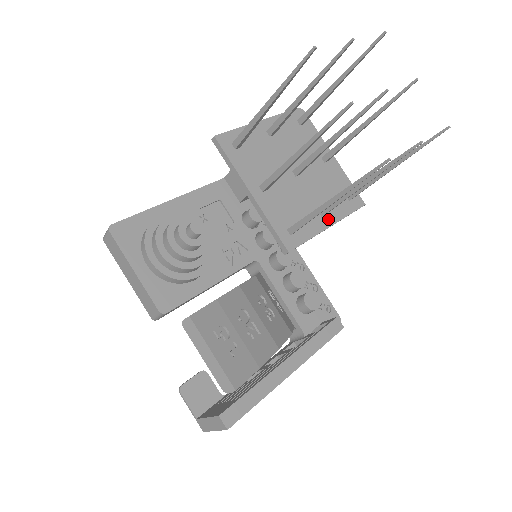
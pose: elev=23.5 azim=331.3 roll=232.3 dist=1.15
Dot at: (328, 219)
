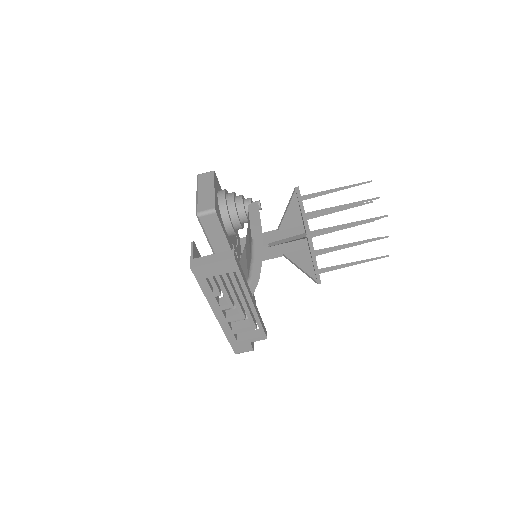
Dot at: occluded
